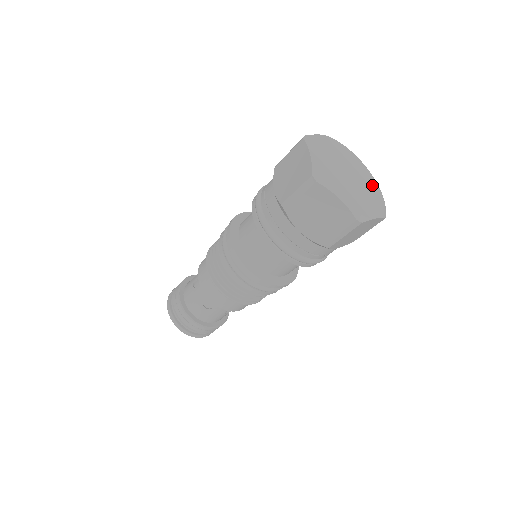
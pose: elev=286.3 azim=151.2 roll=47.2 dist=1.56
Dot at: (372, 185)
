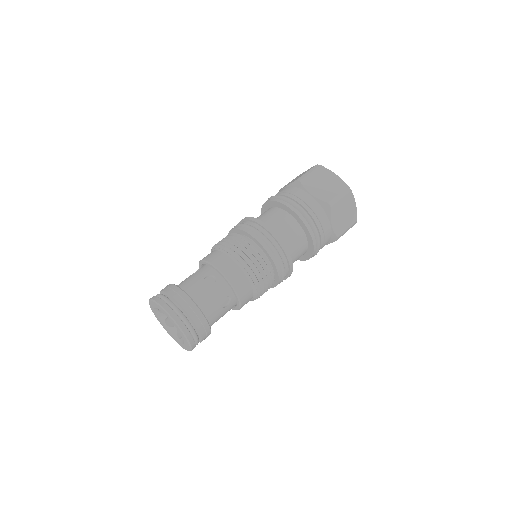
Dot at: occluded
